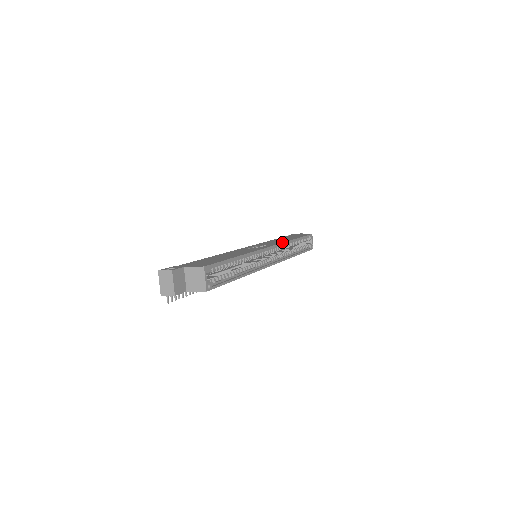
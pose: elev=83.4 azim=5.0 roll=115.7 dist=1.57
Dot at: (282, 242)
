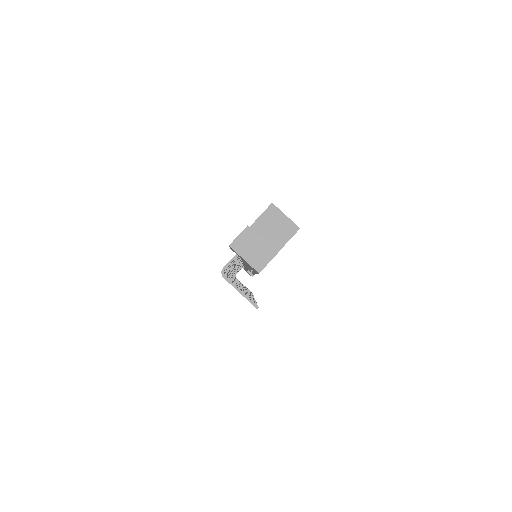
Dot at: occluded
